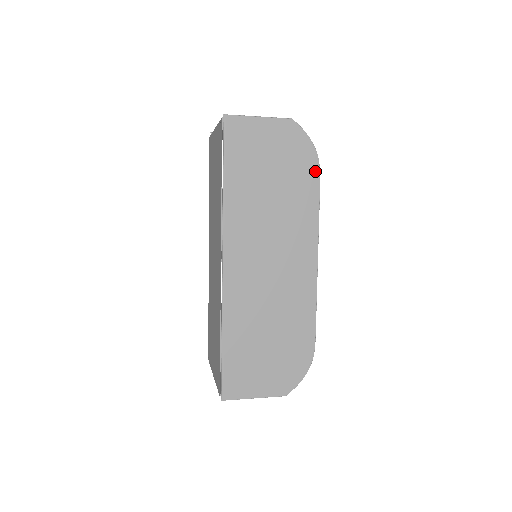
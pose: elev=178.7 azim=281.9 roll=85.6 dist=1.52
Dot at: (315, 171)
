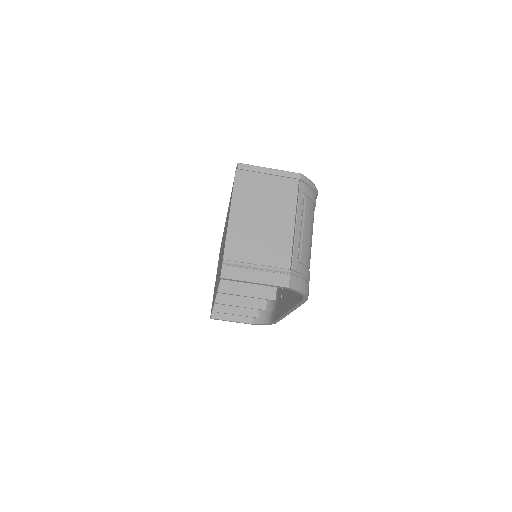
Dot at: occluded
